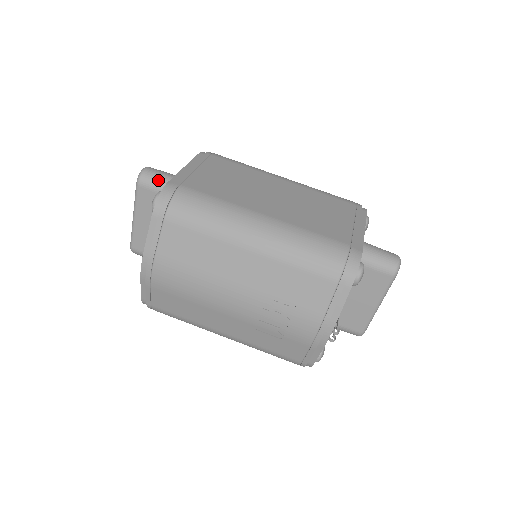
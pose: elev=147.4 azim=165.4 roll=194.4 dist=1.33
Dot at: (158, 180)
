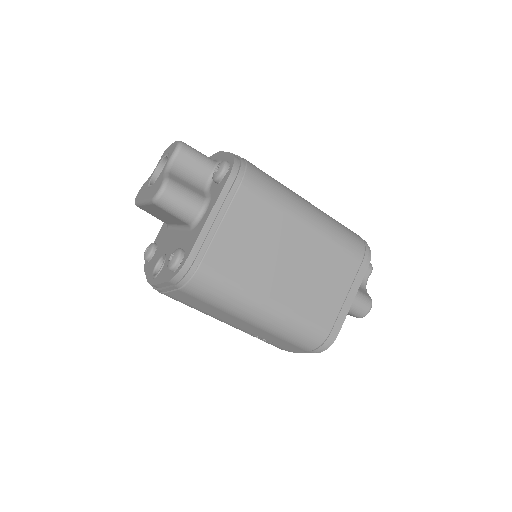
Dot at: (177, 209)
